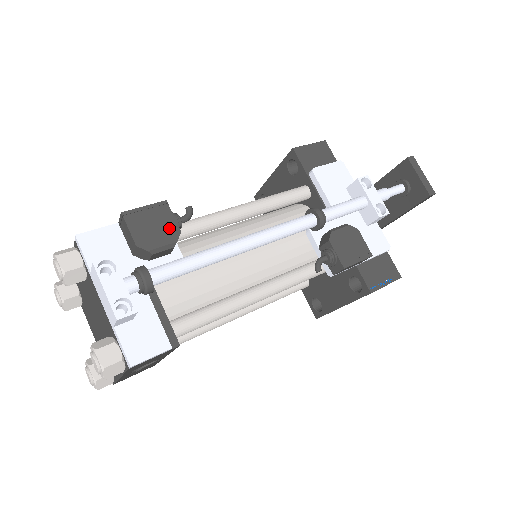
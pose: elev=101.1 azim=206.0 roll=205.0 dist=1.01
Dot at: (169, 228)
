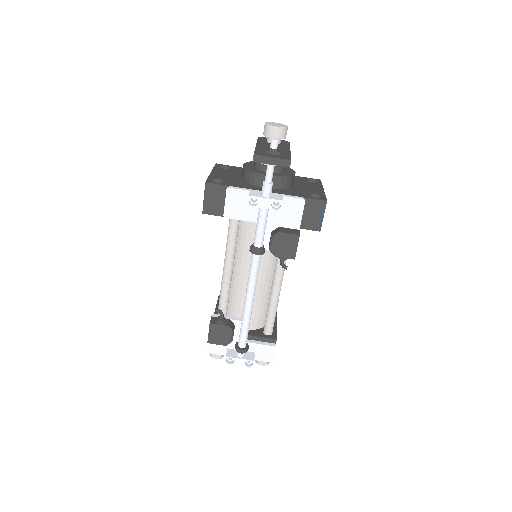
Dot at: (224, 330)
